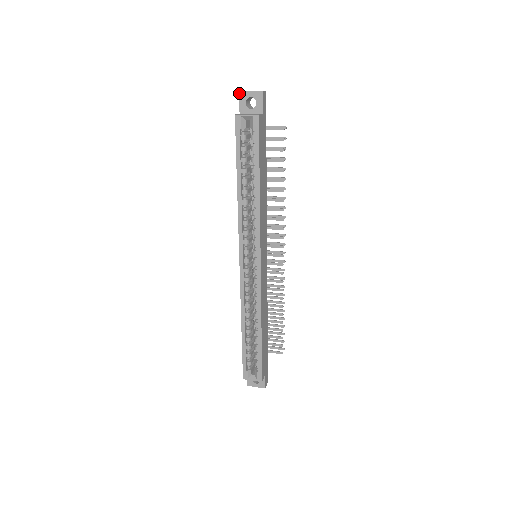
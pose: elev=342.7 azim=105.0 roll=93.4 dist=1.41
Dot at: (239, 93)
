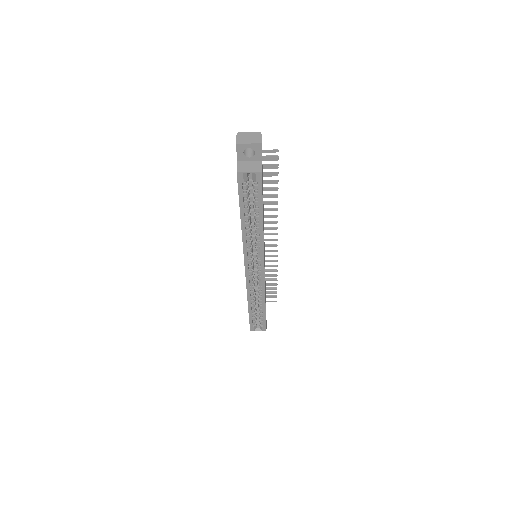
Dot at: (236, 145)
